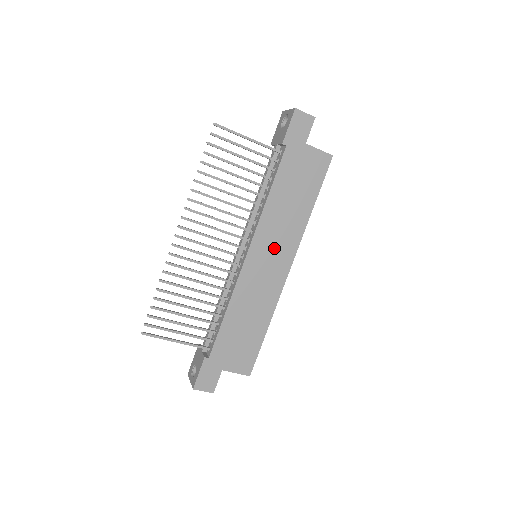
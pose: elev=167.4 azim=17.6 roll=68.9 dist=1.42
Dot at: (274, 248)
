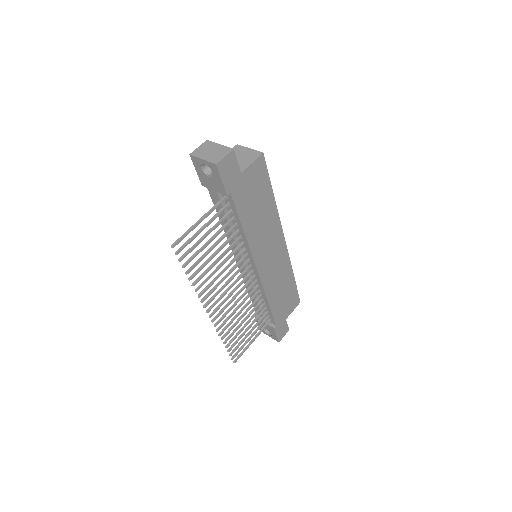
Dot at: (269, 246)
